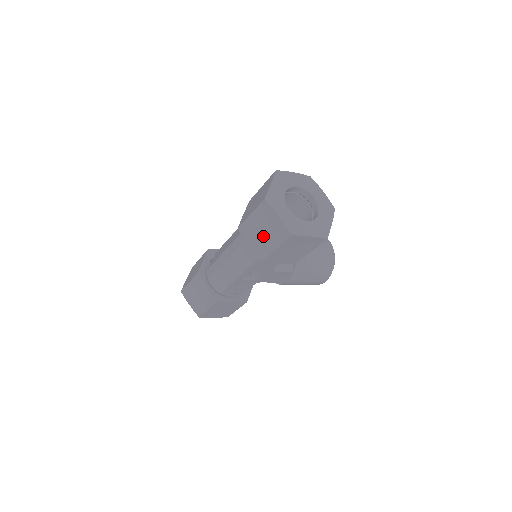
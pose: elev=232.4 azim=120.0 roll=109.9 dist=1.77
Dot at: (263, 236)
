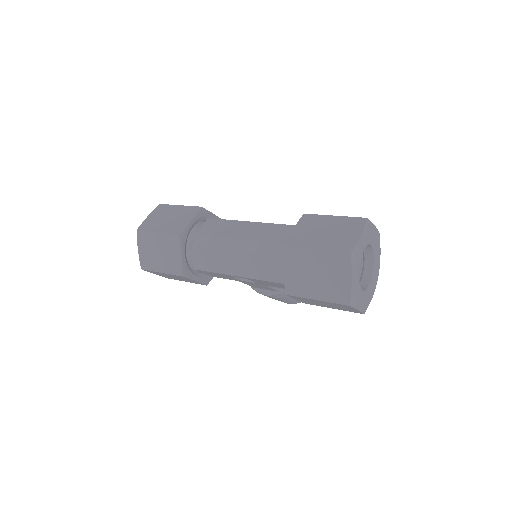
Dot at: (312, 279)
